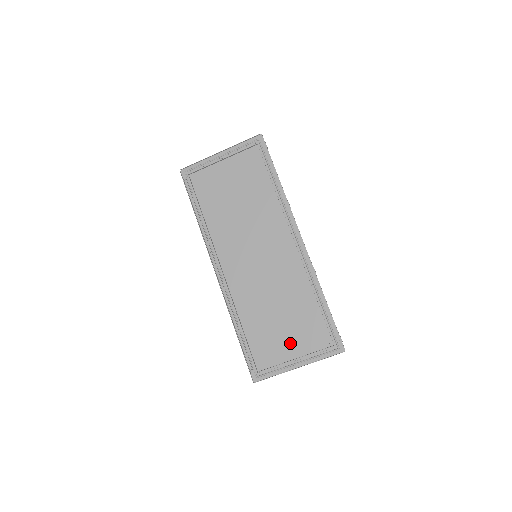
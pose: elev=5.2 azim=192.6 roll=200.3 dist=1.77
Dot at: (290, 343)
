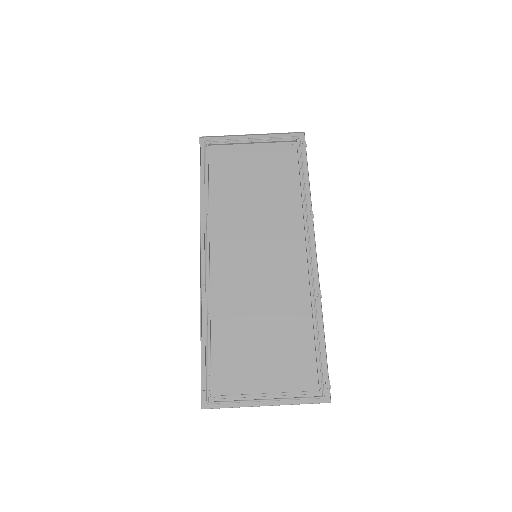
Dot at: (265, 371)
